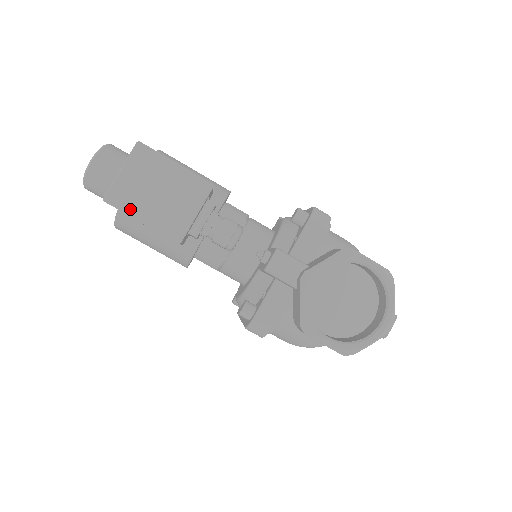
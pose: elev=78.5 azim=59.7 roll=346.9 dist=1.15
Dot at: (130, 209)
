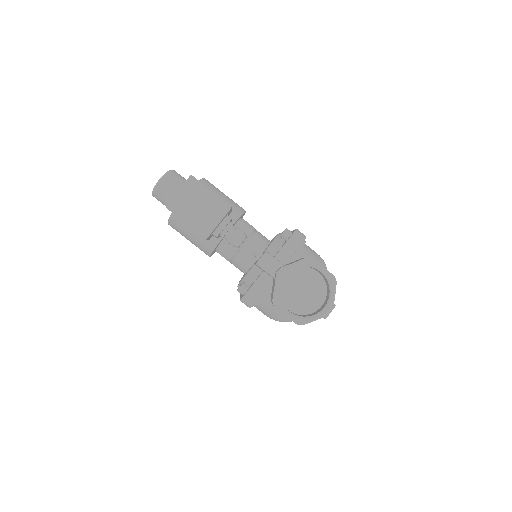
Dot at: (180, 214)
